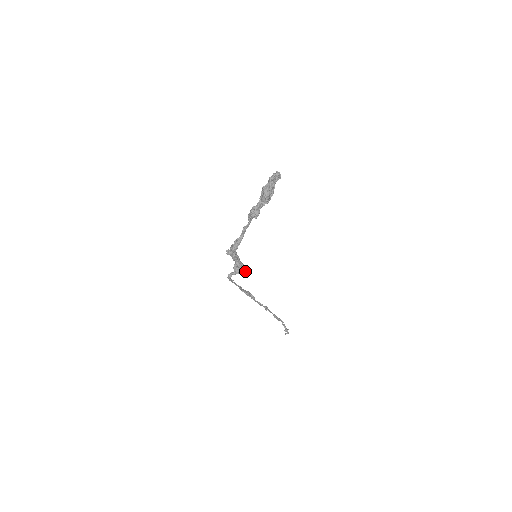
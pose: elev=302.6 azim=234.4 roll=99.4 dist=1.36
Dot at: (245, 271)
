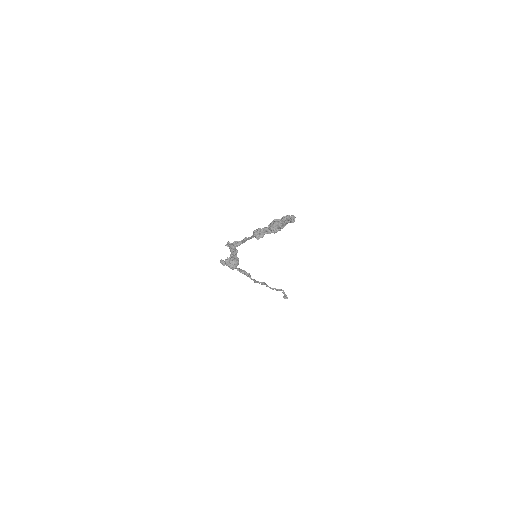
Dot at: (233, 268)
